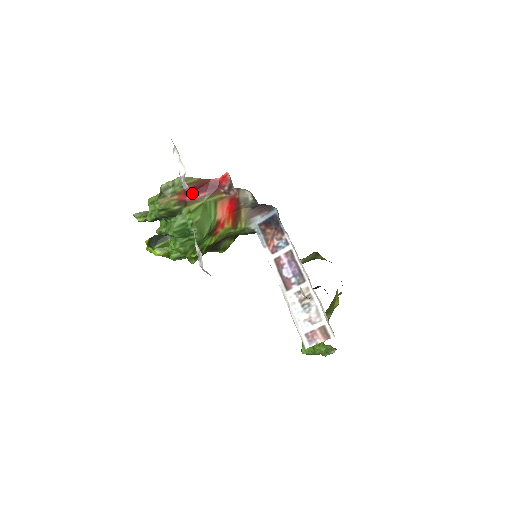
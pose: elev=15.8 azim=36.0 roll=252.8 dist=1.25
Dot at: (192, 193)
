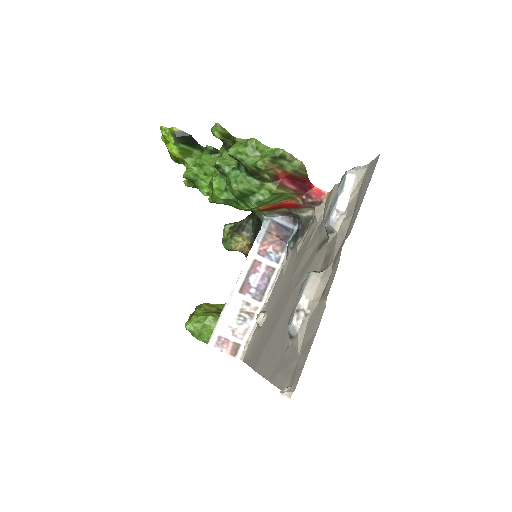
Dot at: (328, 230)
